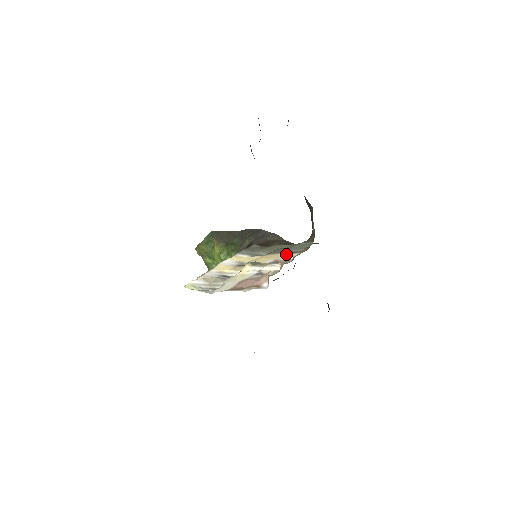
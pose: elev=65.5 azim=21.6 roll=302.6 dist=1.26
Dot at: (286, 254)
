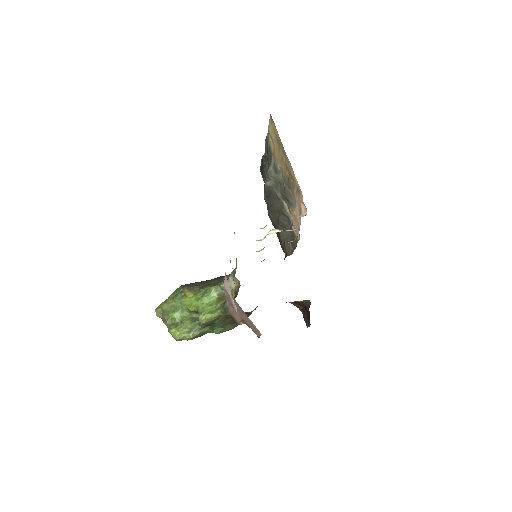
Dot at: occluded
